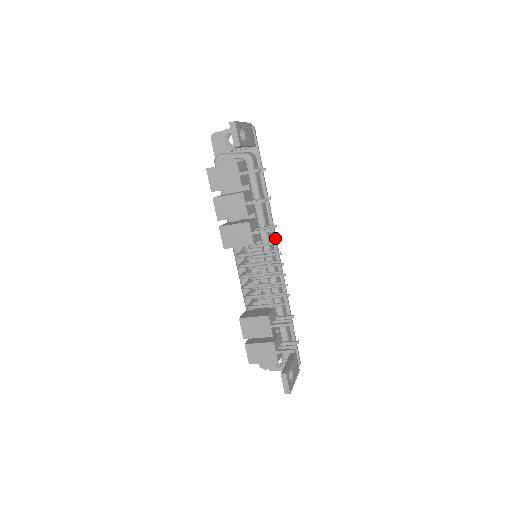
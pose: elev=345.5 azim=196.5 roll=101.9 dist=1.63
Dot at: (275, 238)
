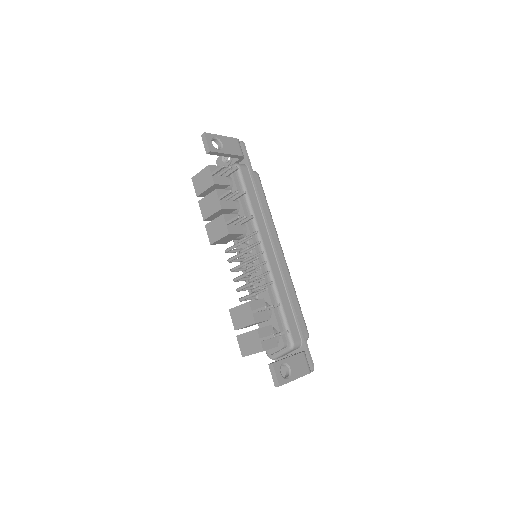
Dot at: (271, 236)
